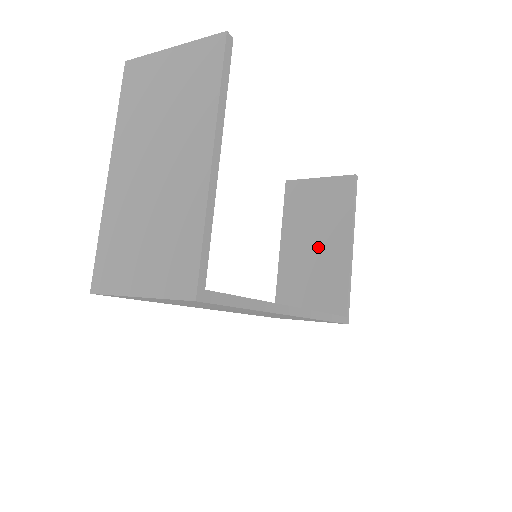
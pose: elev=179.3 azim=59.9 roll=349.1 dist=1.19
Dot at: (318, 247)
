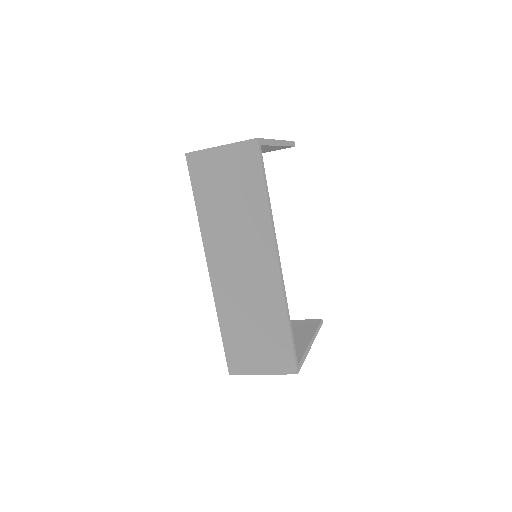
Dot at: occluded
